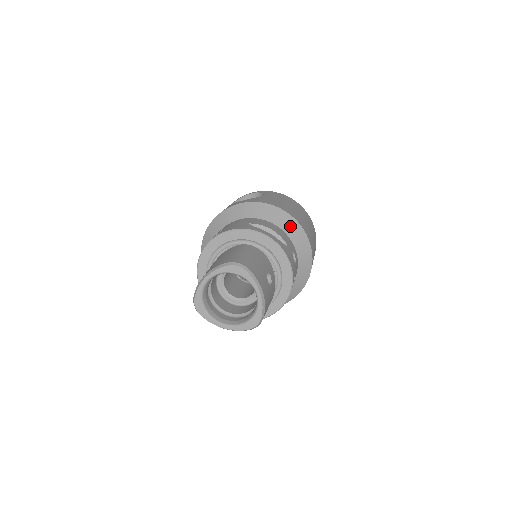
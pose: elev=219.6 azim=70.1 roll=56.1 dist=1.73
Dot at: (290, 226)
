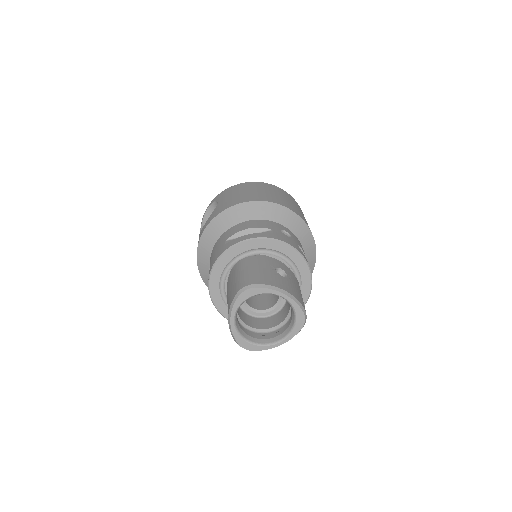
Dot at: (260, 210)
